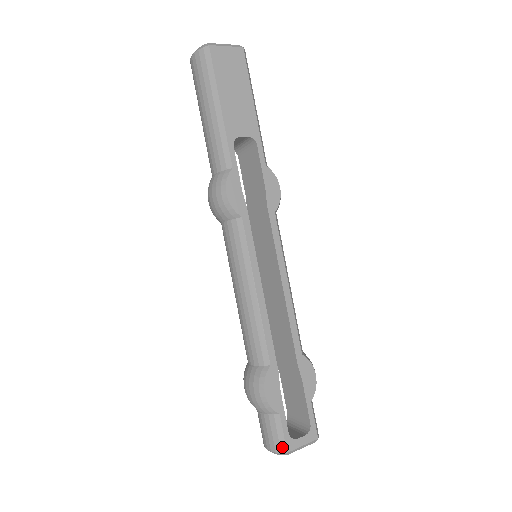
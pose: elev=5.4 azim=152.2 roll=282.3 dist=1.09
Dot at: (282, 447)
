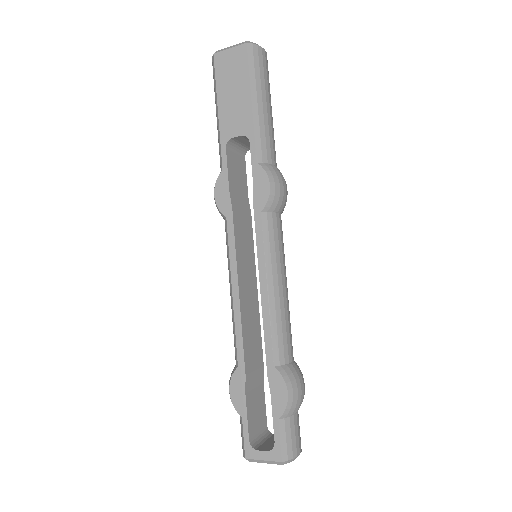
Dot at: (243, 451)
